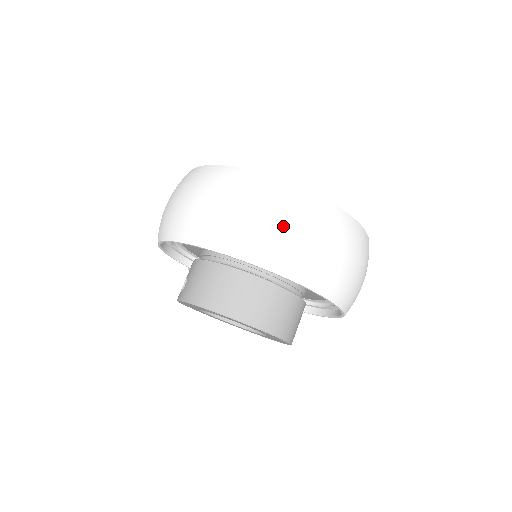
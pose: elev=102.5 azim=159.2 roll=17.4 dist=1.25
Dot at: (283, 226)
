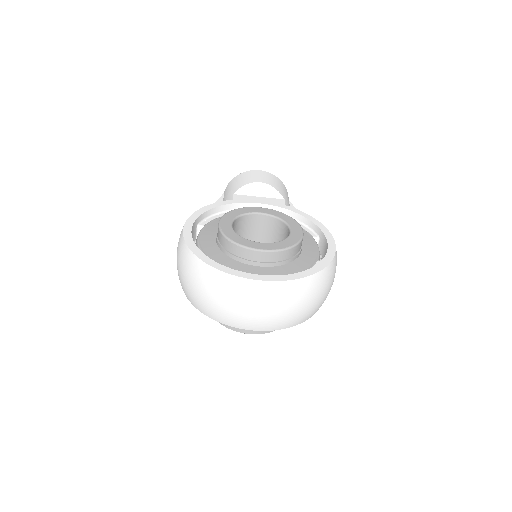
Dot at: (243, 310)
